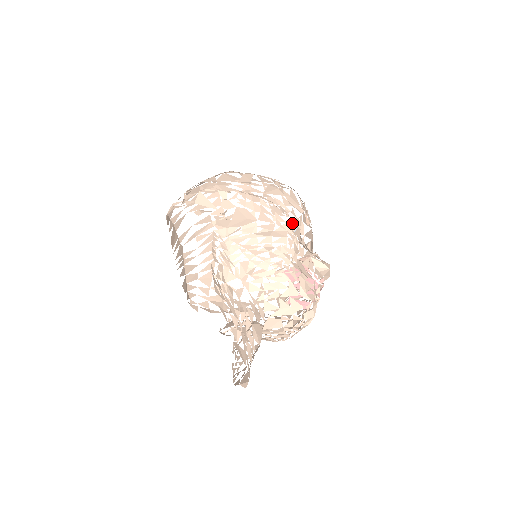
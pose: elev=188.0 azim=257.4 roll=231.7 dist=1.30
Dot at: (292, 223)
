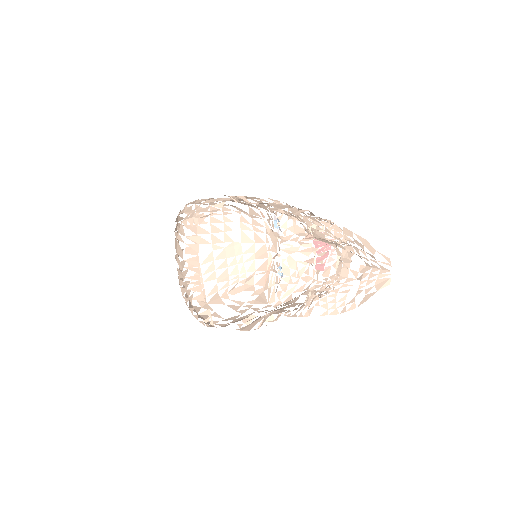
Dot at: (230, 247)
